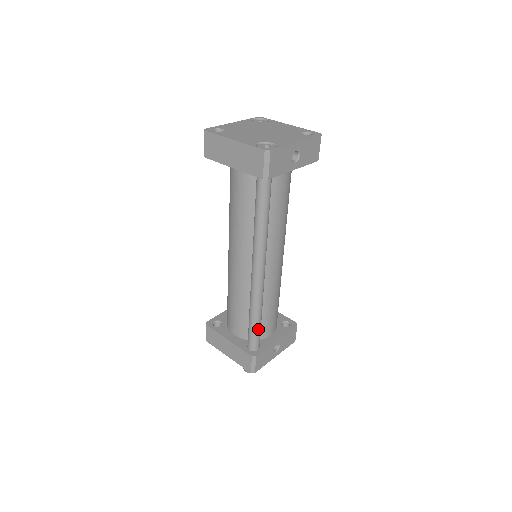
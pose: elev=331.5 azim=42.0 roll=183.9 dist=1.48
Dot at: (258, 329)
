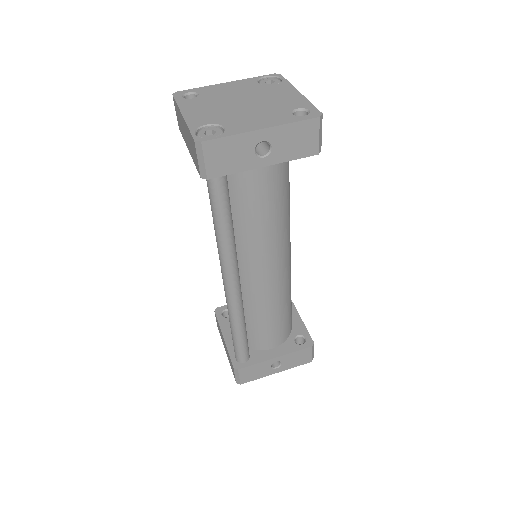
Dot at: (240, 342)
